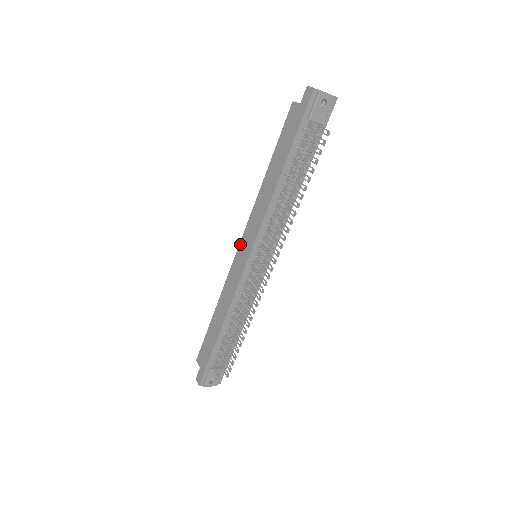
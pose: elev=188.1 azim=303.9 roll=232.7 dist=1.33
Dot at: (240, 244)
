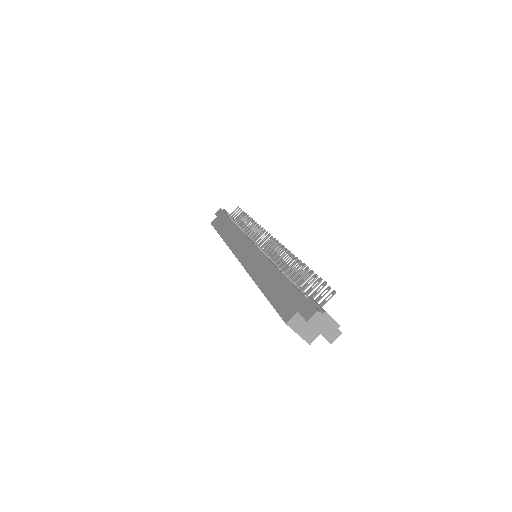
Dot at: (236, 255)
